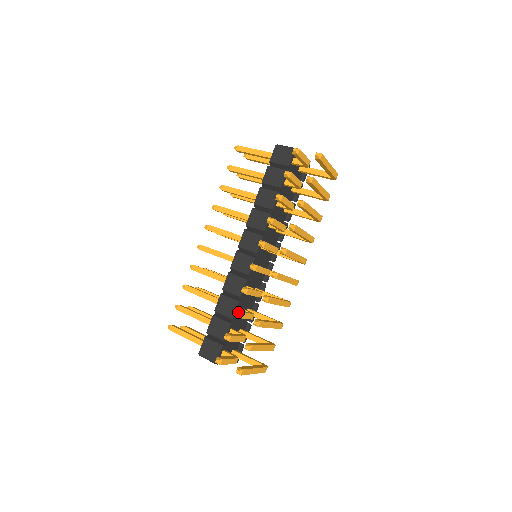
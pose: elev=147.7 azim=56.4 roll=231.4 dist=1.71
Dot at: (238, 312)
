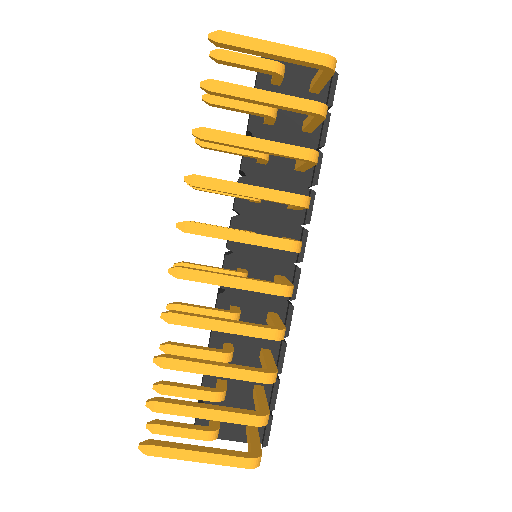
Dot at: (165, 344)
